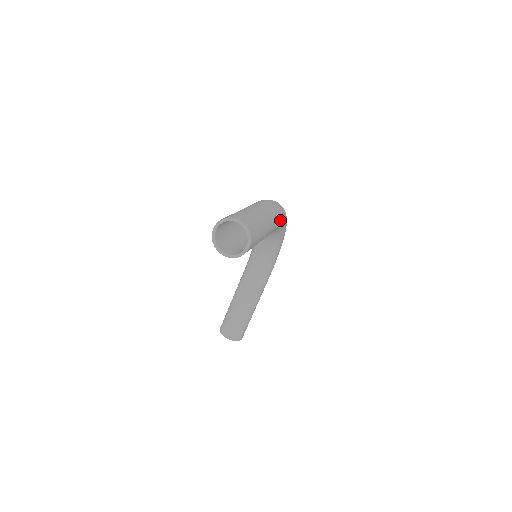
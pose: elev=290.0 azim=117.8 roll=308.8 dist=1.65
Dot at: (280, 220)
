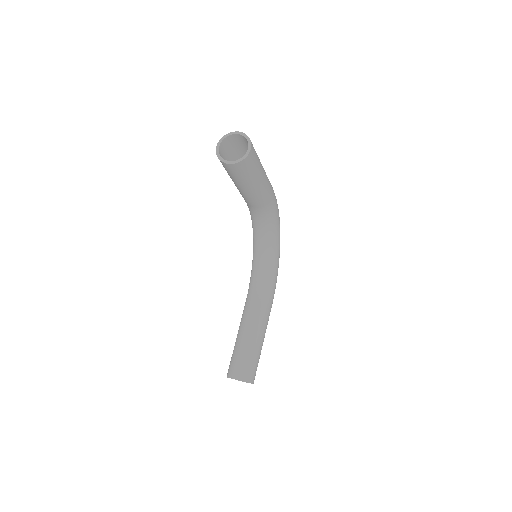
Dot at: (273, 193)
